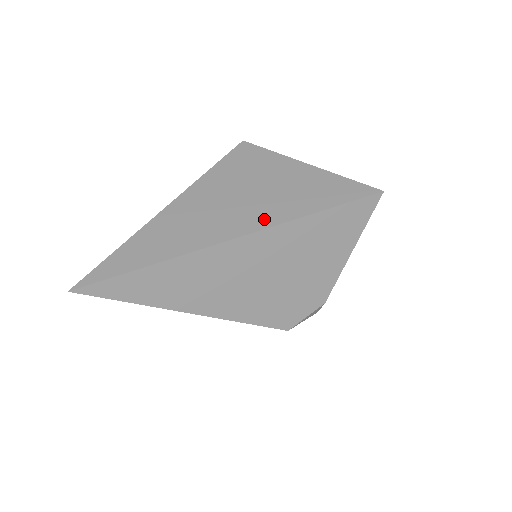
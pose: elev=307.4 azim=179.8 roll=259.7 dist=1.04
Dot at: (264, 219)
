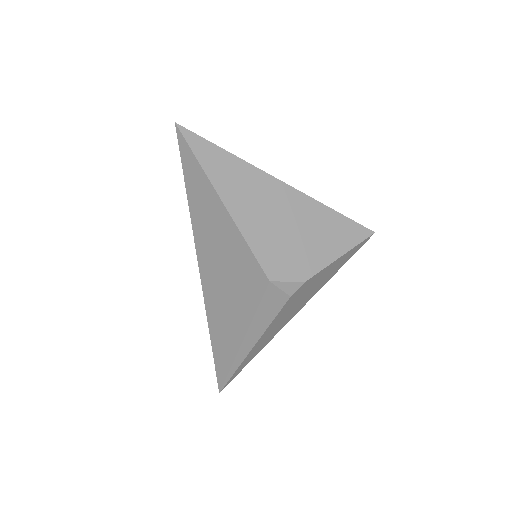
Dot at: occluded
